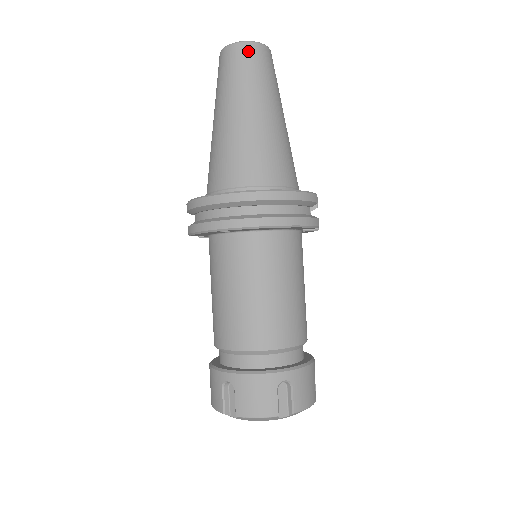
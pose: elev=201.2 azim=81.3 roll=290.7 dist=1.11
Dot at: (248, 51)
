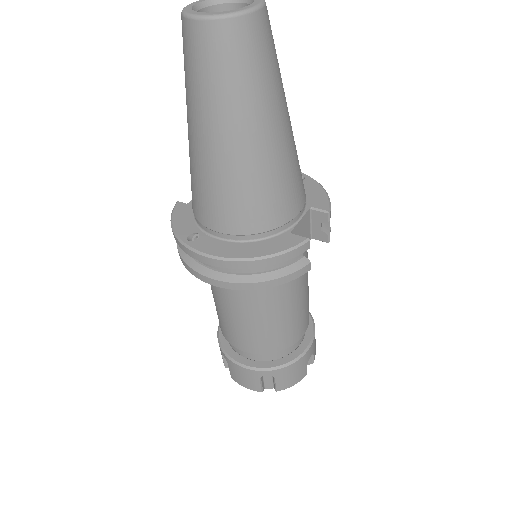
Dot at: (210, 38)
